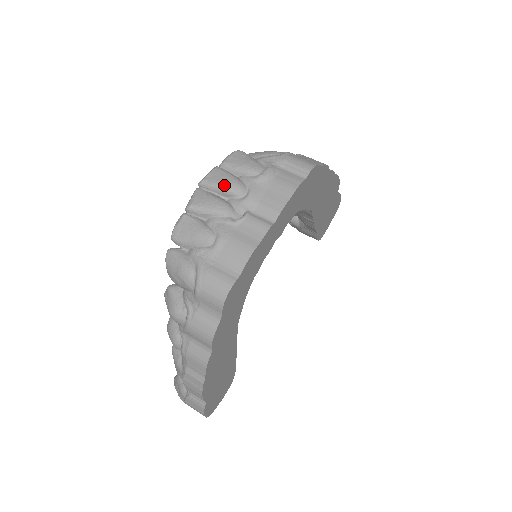
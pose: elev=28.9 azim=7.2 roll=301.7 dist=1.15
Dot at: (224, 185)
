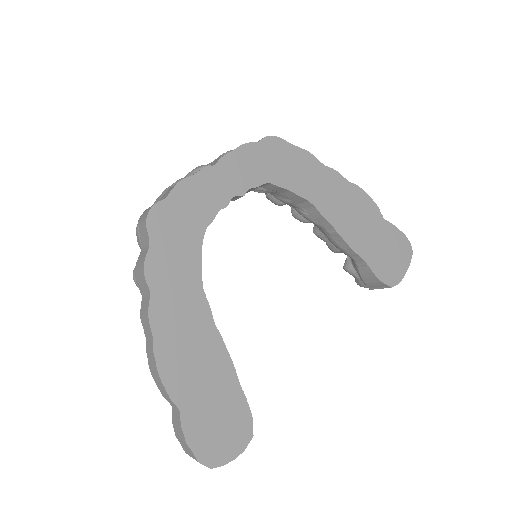
Dot at: (192, 170)
